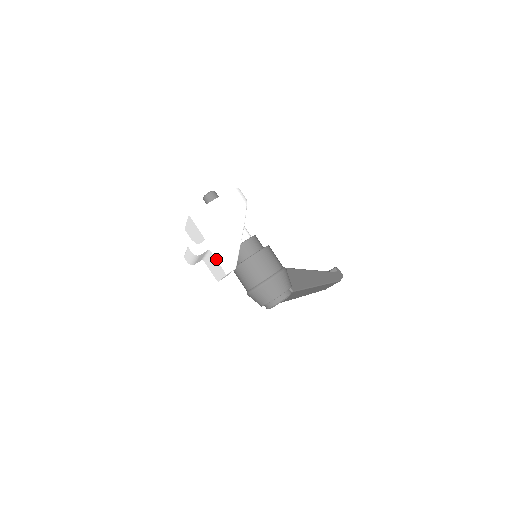
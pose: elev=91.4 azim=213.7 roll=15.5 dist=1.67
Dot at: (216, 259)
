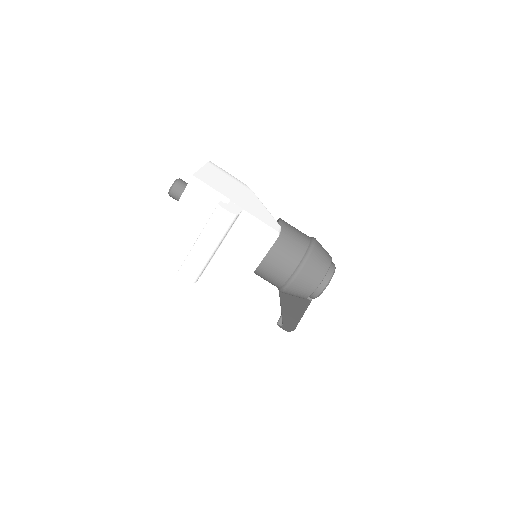
Dot at: (257, 218)
